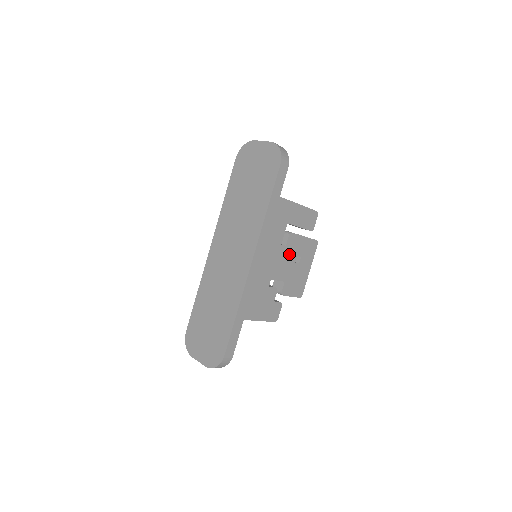
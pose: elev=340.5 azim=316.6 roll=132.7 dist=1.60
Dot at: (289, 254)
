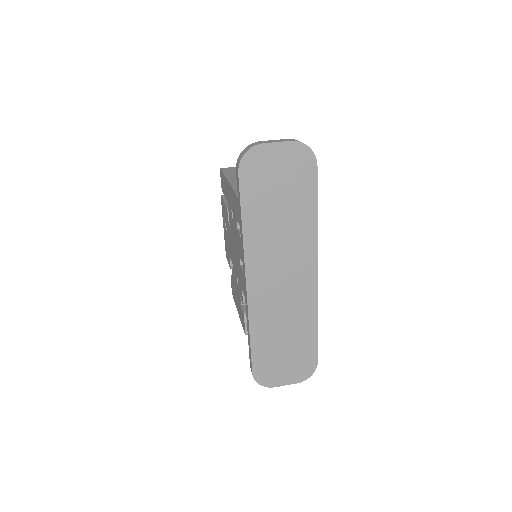
Dot at: occluded
